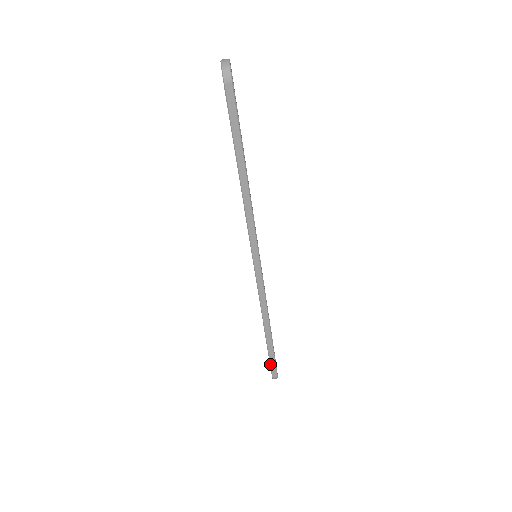
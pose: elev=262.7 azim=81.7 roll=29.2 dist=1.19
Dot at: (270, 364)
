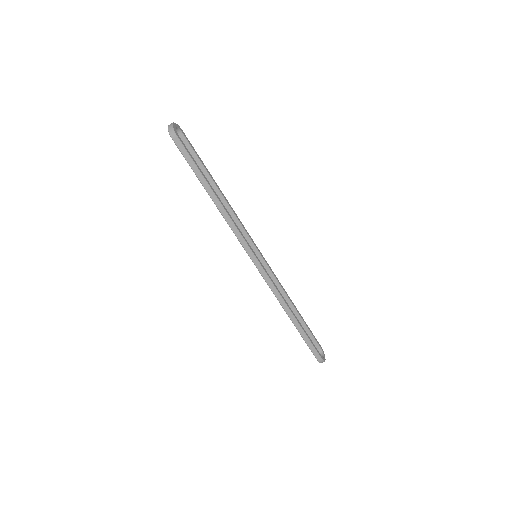
Dot at: (309, 348)
